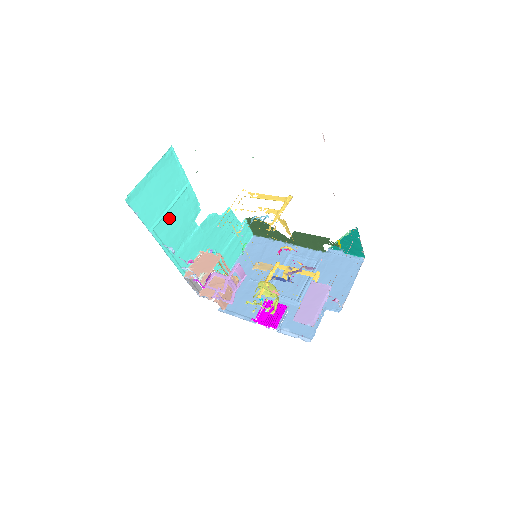
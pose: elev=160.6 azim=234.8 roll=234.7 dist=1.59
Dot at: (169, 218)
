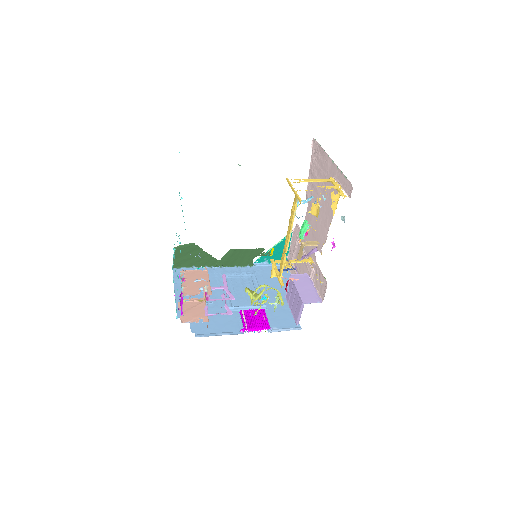
Dot at: occluded
